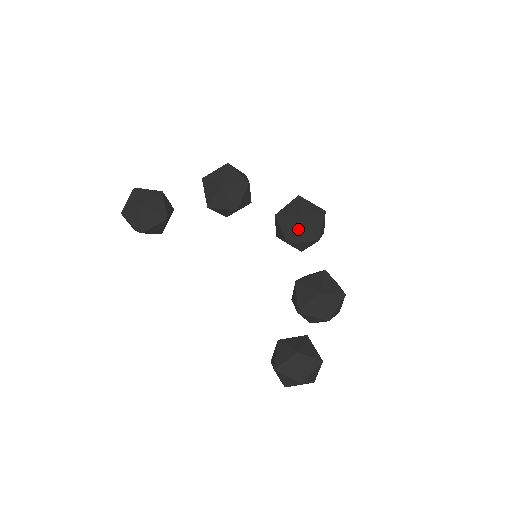
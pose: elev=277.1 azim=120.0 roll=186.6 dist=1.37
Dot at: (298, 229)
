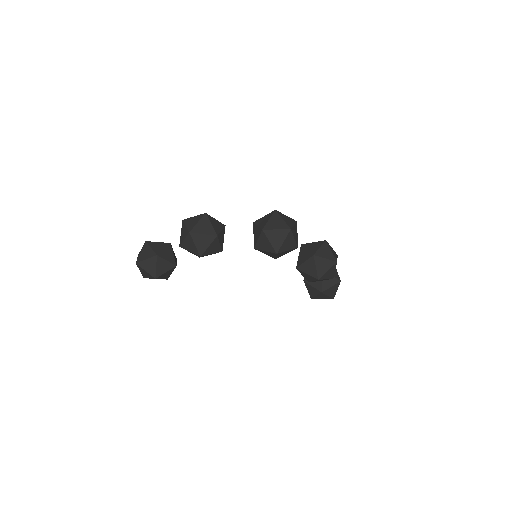
Dot at: (278, 255)
